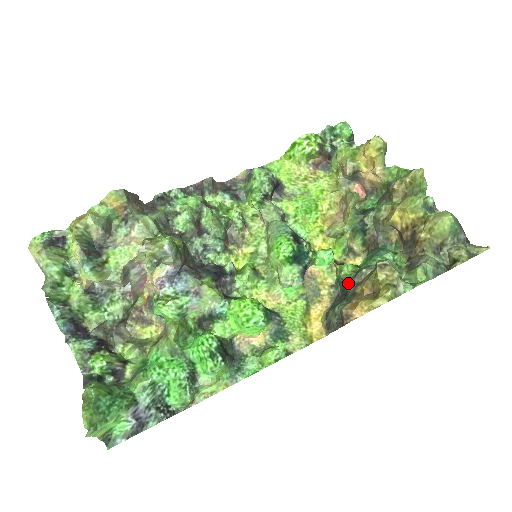
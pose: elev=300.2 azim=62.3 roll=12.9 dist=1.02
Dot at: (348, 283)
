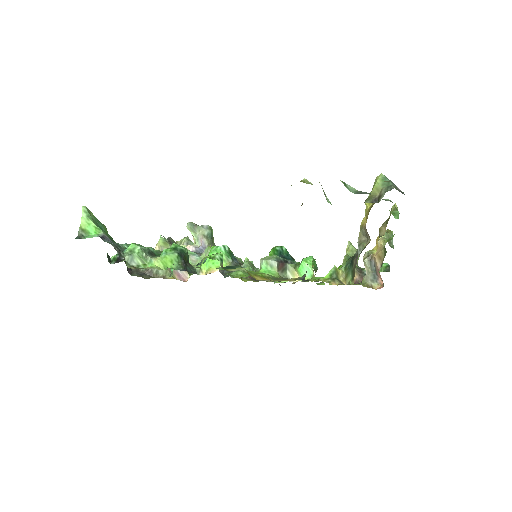
Dot at: occluded
